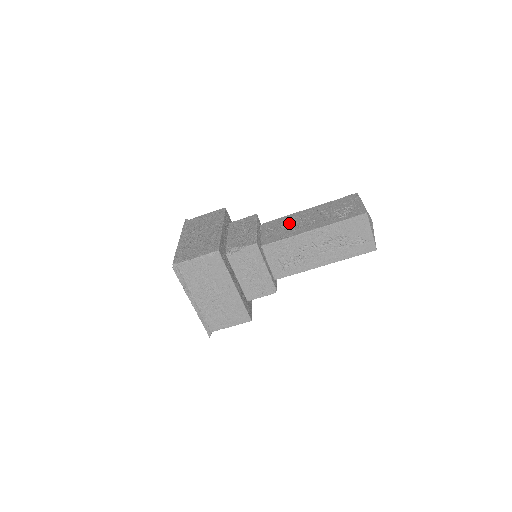
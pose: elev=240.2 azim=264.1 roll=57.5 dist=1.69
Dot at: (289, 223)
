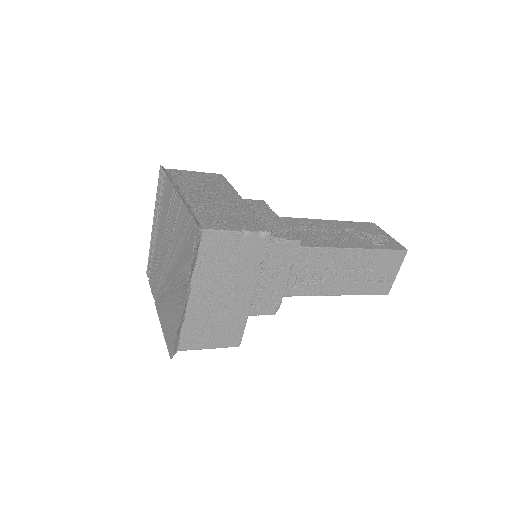
Dot at: (312, 229)
